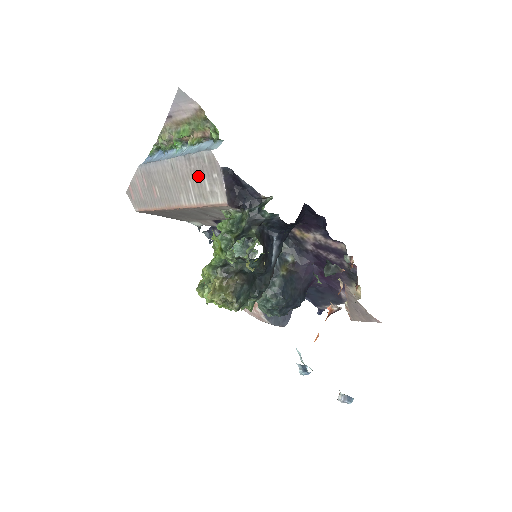
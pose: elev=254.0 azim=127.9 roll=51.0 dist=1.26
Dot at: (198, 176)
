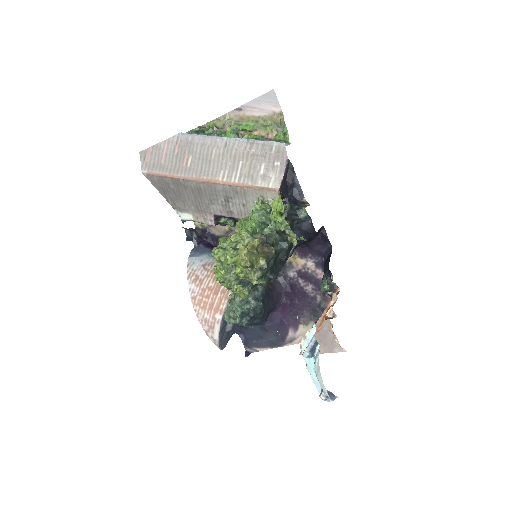
Dot at: (256, 159)
